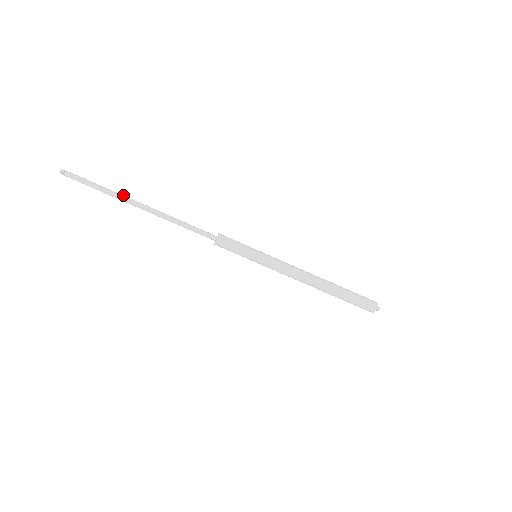
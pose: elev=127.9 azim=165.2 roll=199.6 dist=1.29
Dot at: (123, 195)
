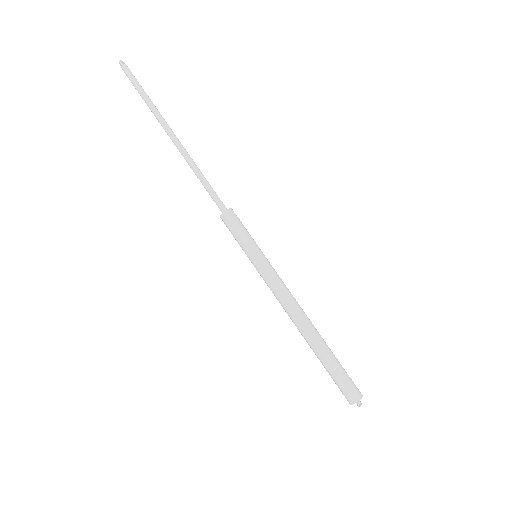
Dot at: occluded
